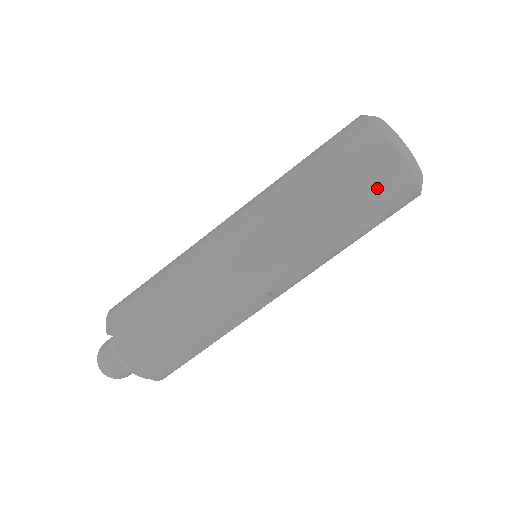
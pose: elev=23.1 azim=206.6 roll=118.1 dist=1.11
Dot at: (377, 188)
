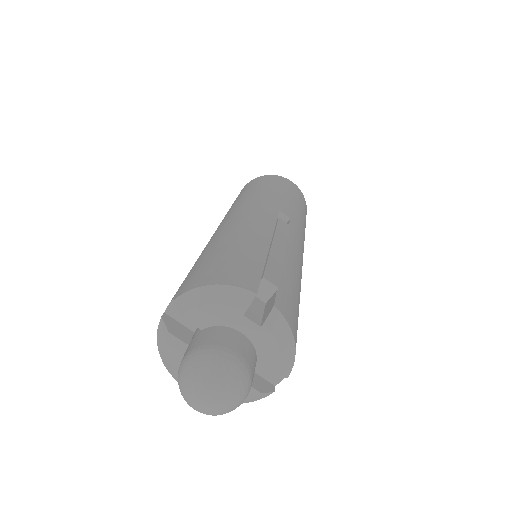
Dot at: (268, 181)
